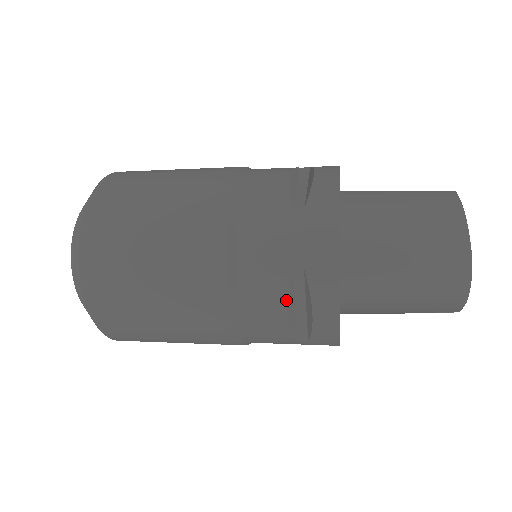
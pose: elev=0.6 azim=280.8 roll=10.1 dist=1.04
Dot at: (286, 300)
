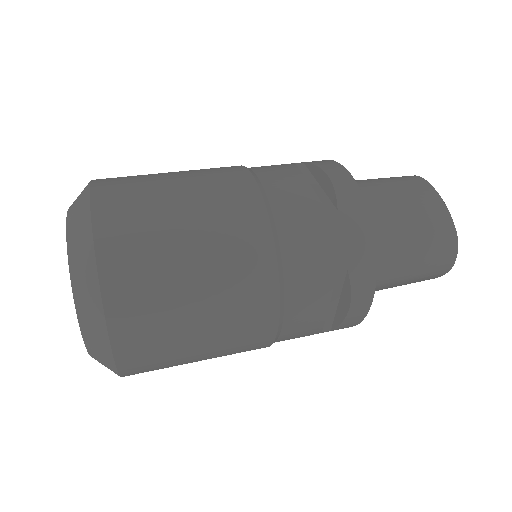
Dot at: (329, 302)
